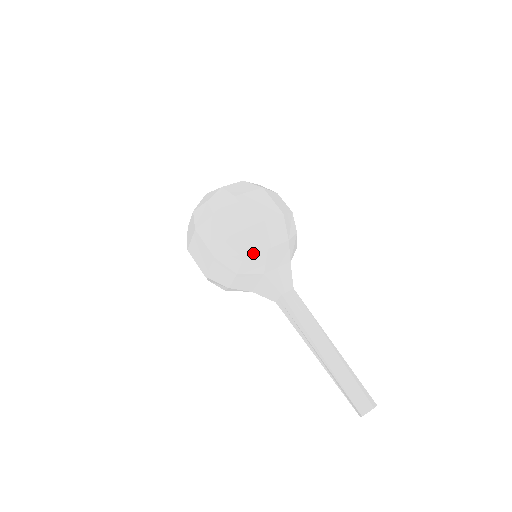
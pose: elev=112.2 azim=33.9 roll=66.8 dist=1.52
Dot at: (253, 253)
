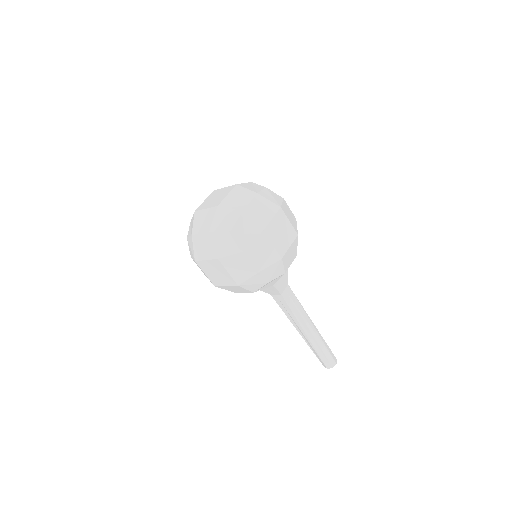
Dot at: (274, 279)
